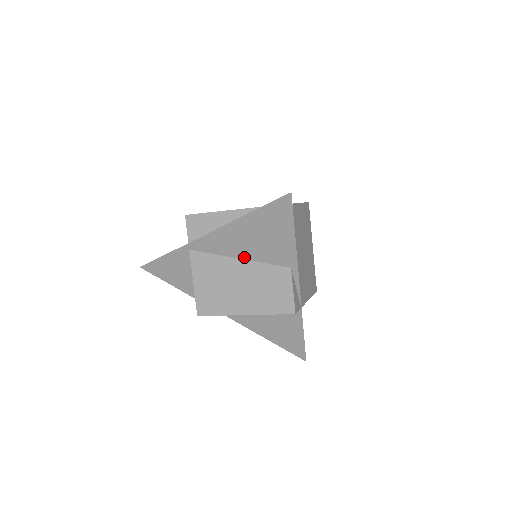
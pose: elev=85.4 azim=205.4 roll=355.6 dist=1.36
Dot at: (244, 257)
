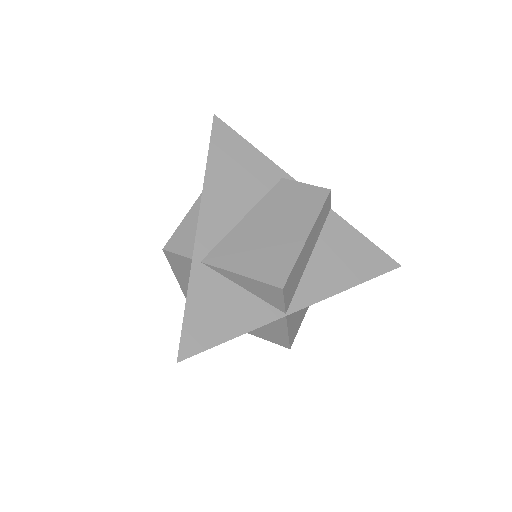
Dot at: (246, 210)
